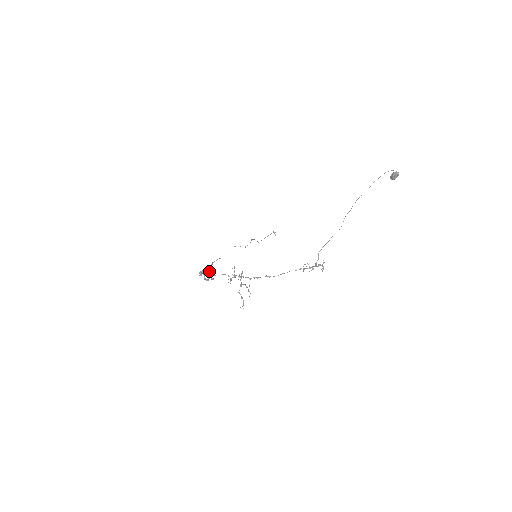
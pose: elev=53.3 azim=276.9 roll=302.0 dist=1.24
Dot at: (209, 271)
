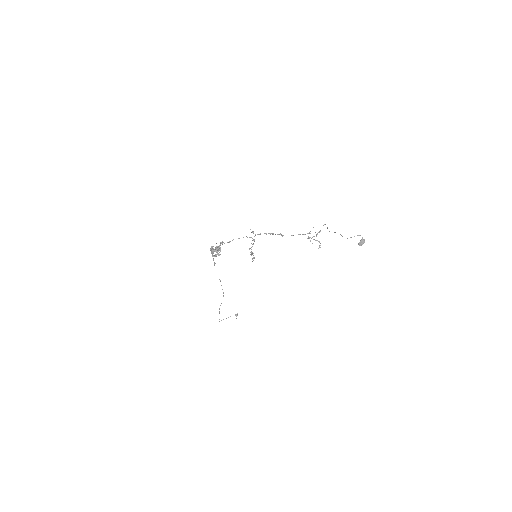
Dot at: (219, 248)
